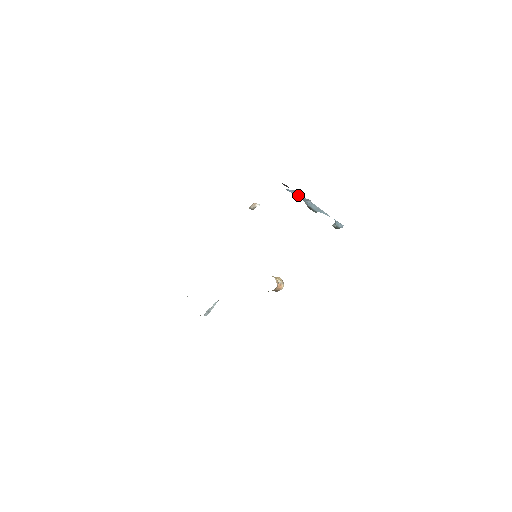
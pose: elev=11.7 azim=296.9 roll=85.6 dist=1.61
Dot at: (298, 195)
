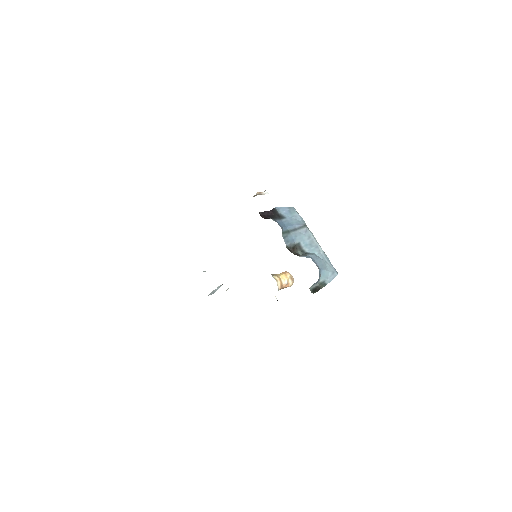
Dot at: (291, 218)
